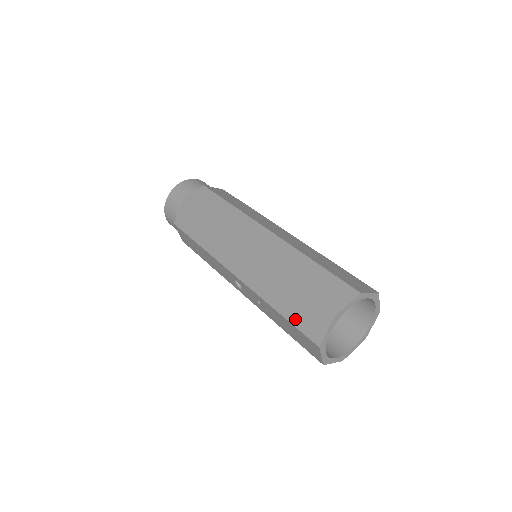
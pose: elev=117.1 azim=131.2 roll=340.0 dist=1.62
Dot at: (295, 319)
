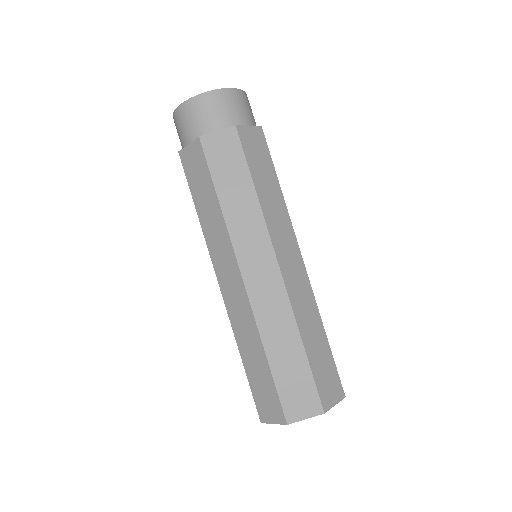
Dot at: (254, 385)
